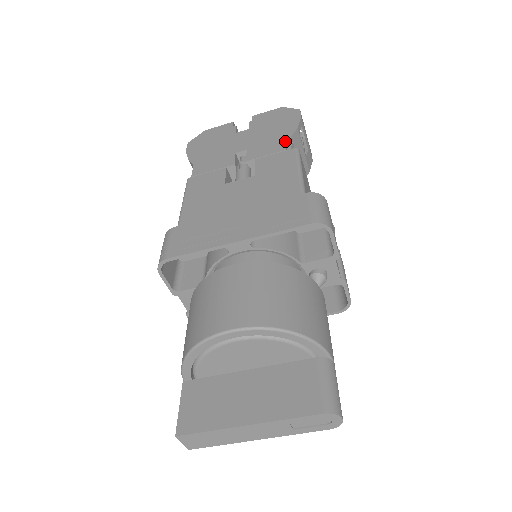
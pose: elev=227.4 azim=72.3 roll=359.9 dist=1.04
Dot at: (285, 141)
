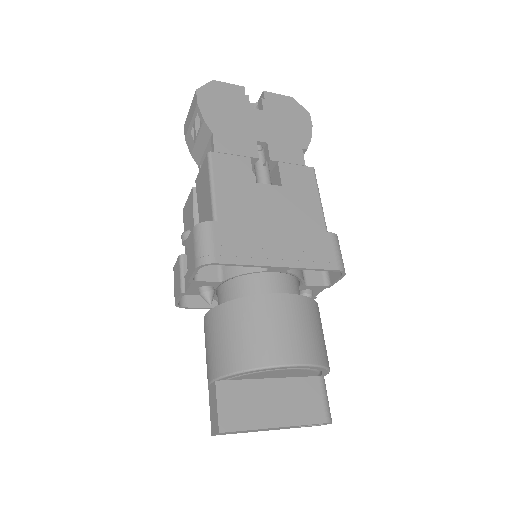
Dot at: (302, 151)
